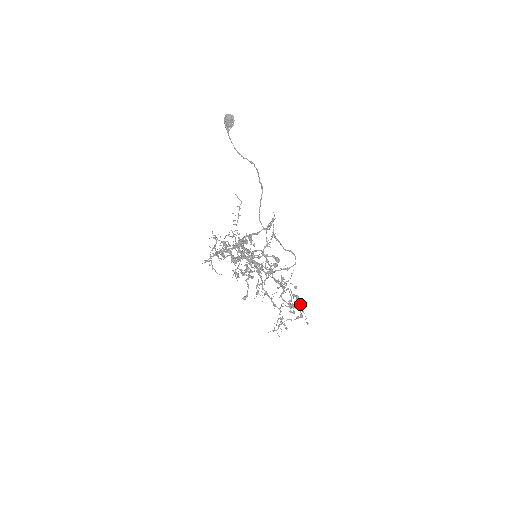
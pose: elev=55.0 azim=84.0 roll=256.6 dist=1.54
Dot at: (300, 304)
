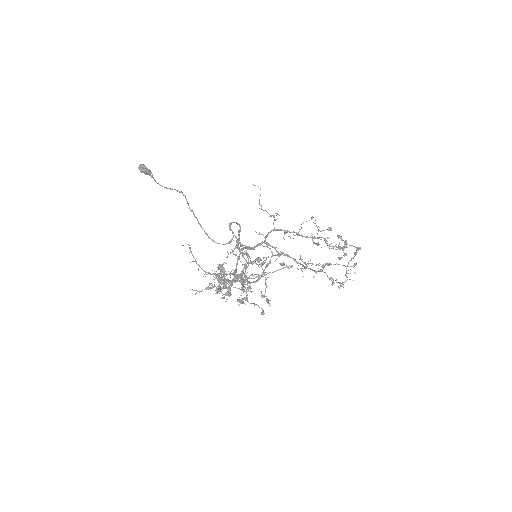
Dot at: occluded
